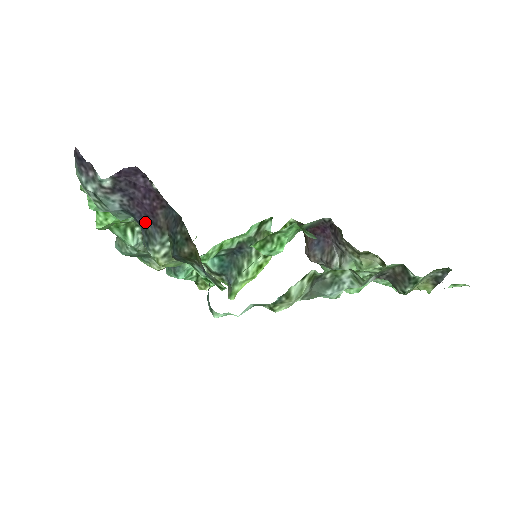
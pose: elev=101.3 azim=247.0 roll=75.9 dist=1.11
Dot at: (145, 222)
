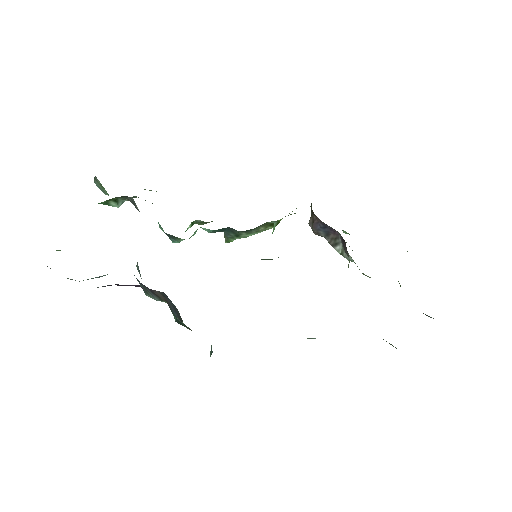
Dot at: (140, 283)
